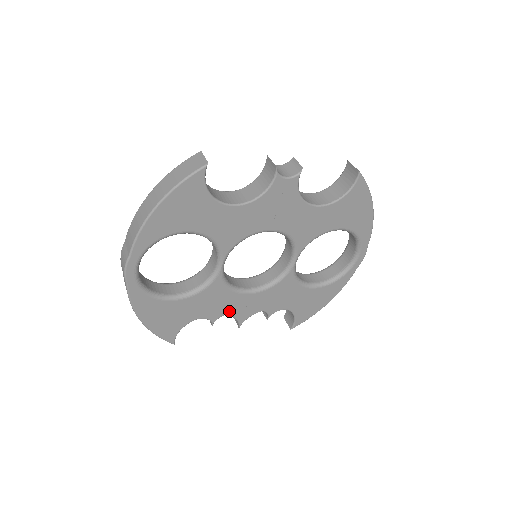
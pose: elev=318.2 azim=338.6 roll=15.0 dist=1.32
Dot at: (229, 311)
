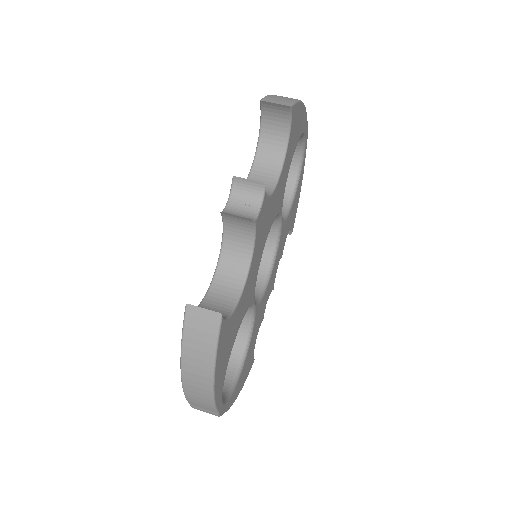
Dot at: (267, 300)
